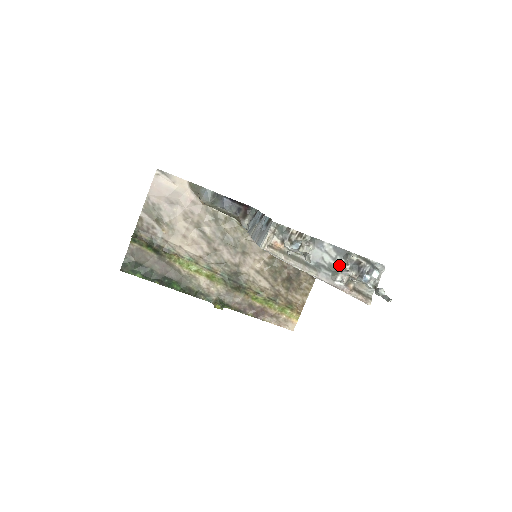
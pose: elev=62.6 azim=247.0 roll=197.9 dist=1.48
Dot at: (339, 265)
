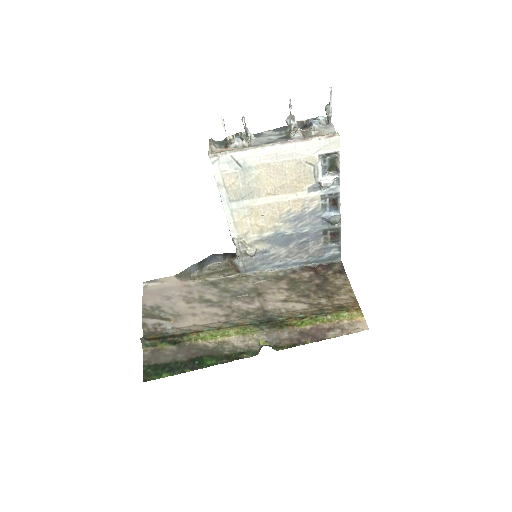
Dot at: (287, 134)
